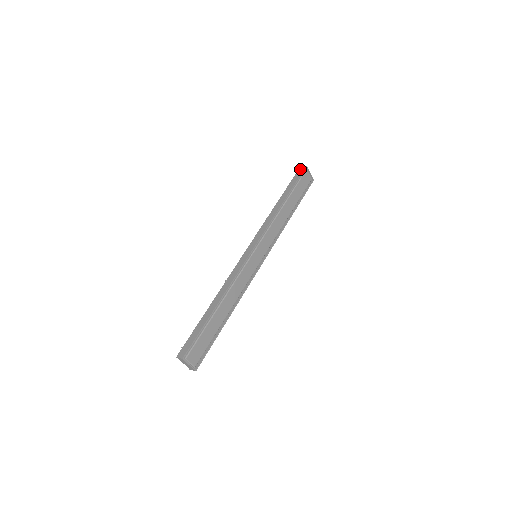
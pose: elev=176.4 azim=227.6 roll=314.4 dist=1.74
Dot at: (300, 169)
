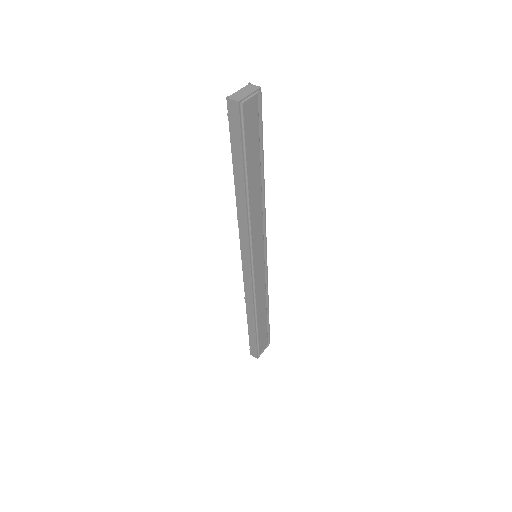
Dot at: (230, 109)
